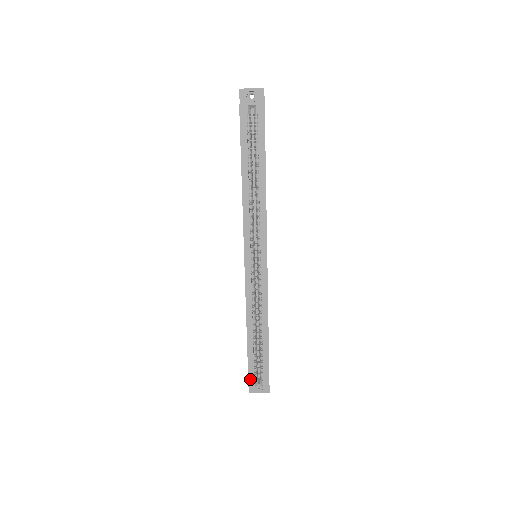
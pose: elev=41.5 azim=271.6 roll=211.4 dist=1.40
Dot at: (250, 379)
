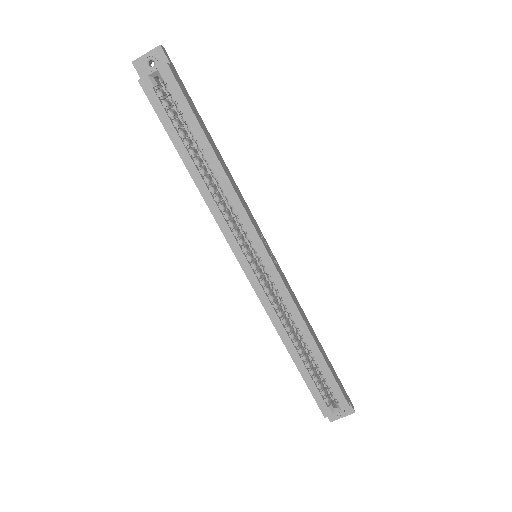
Dot at: (321, 407)
